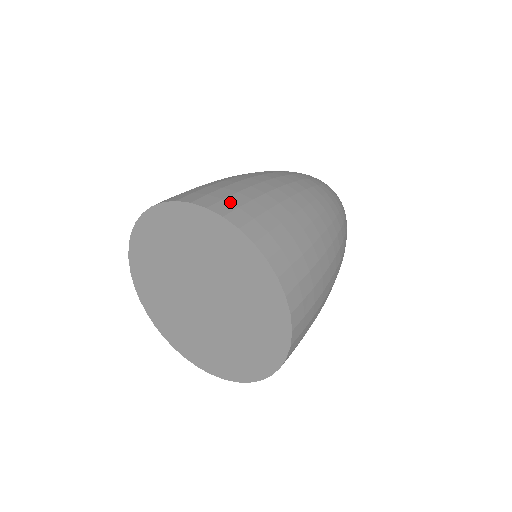
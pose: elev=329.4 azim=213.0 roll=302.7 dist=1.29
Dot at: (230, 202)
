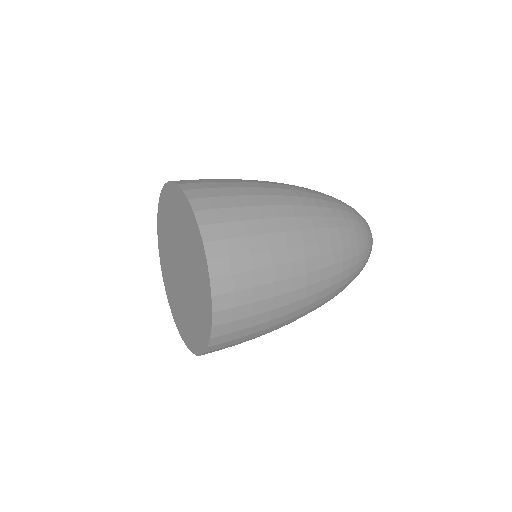
Dot at: (196, 181)
